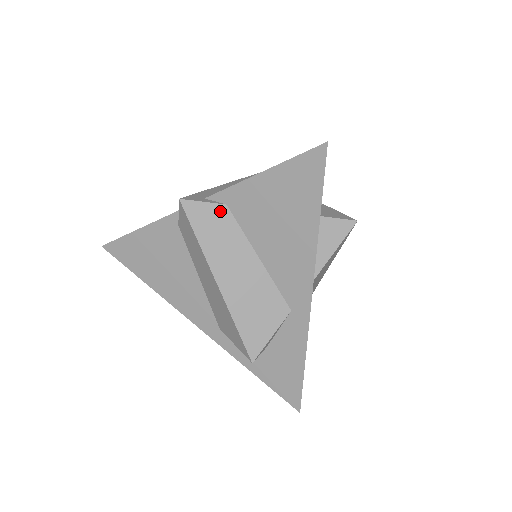
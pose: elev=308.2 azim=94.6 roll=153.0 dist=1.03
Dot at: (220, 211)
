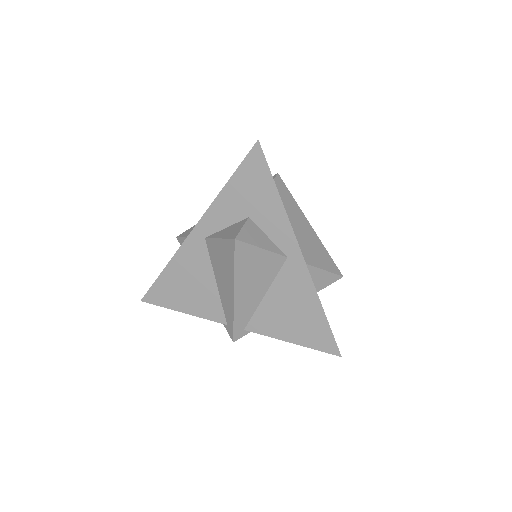
Dot at: occluded
